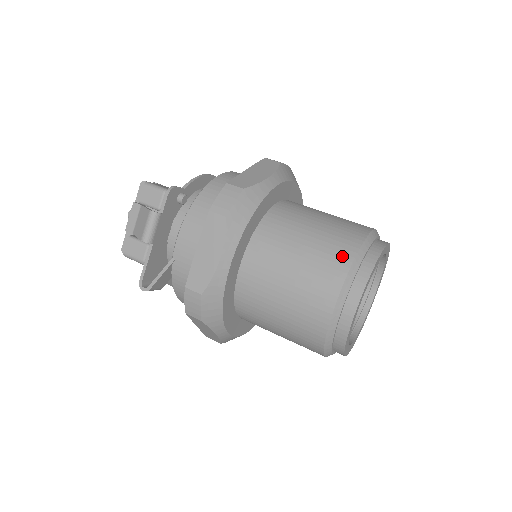
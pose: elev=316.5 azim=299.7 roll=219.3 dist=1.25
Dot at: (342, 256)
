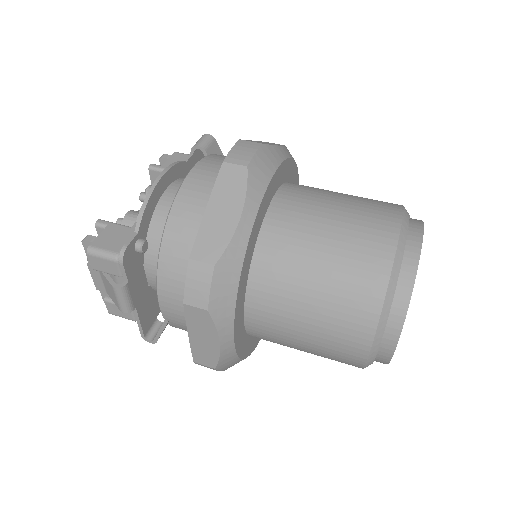
Dot at: (365, 307)
